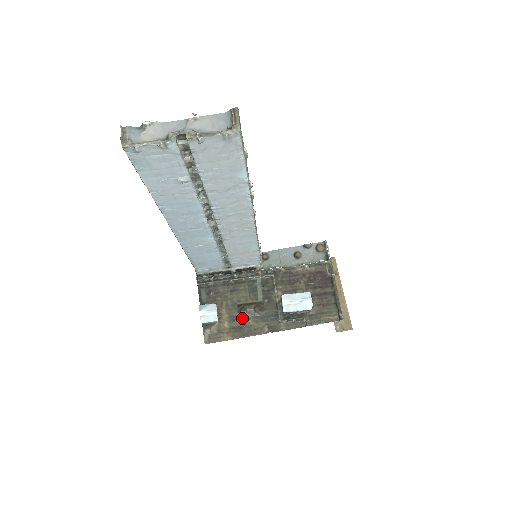
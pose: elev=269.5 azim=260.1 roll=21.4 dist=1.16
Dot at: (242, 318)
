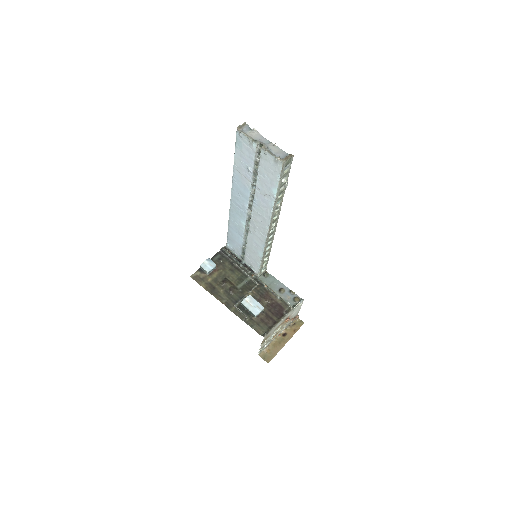
Dot at: (220, 285)
